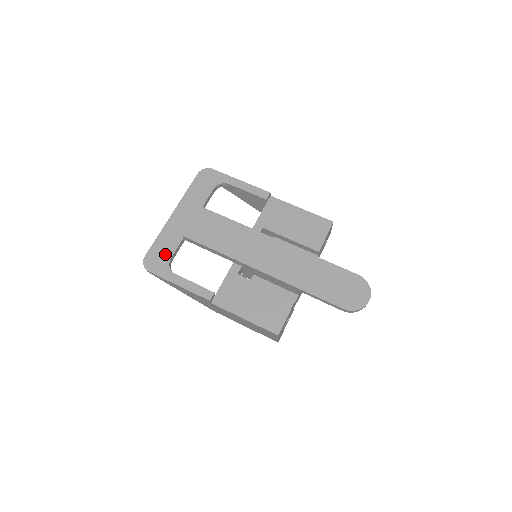
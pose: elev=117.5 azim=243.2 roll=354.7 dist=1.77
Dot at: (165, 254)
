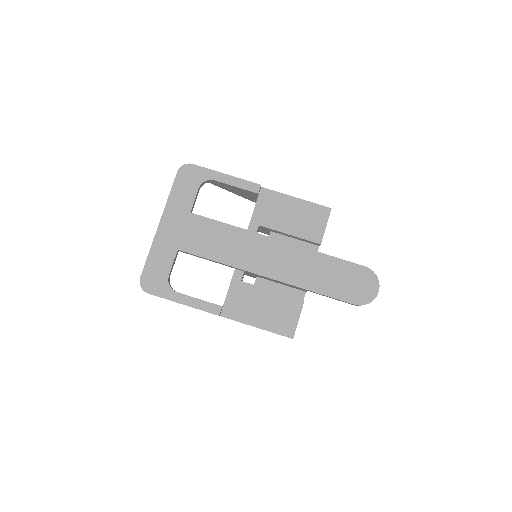
Dot at: (161, 272)
